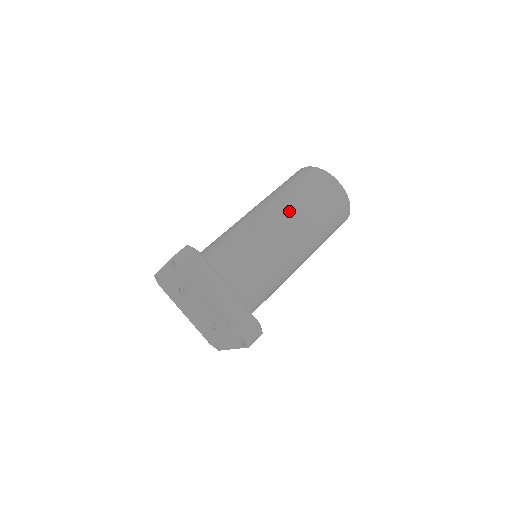
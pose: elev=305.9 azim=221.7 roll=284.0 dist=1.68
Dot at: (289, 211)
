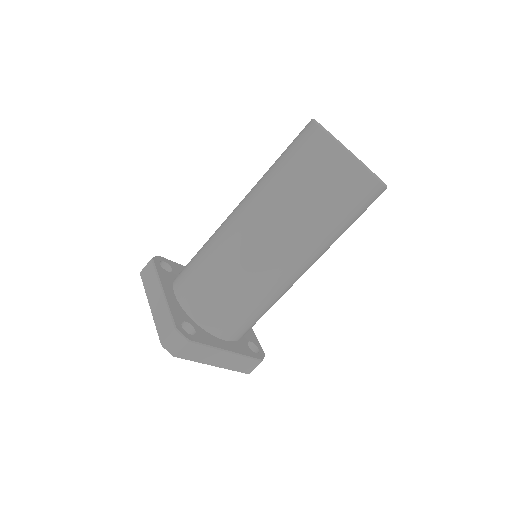
Dot at: (298, 240)
